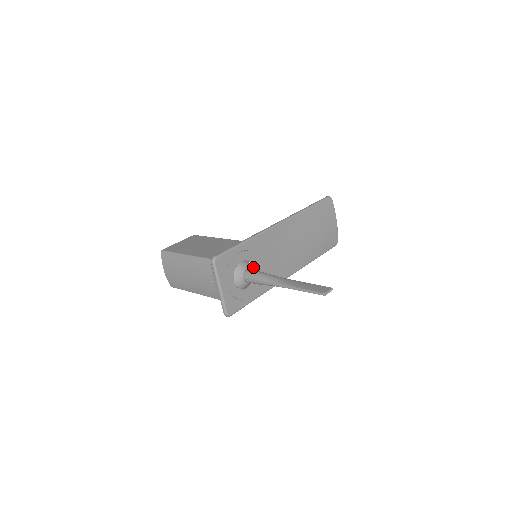
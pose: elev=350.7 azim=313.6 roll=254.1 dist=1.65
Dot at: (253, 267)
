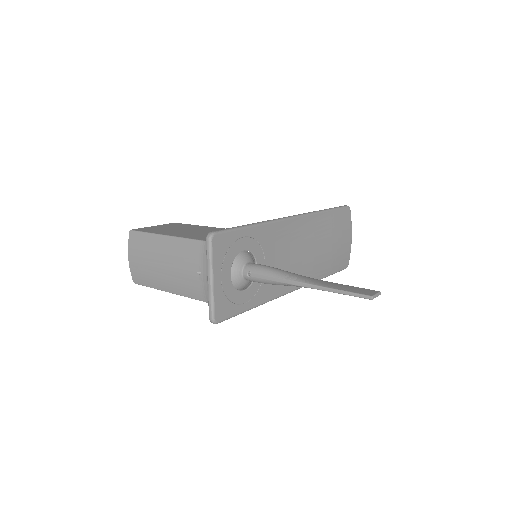
Dot at: (256, 263)
